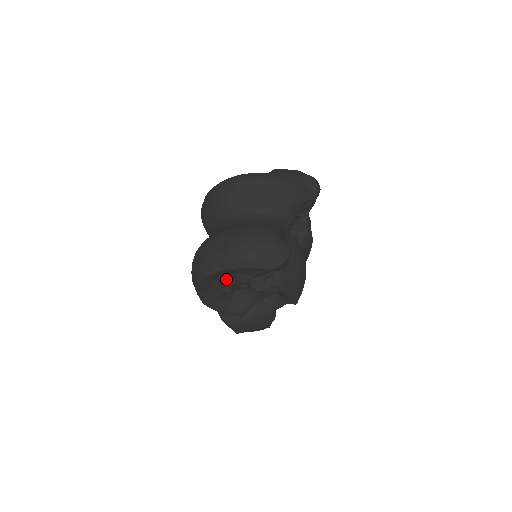
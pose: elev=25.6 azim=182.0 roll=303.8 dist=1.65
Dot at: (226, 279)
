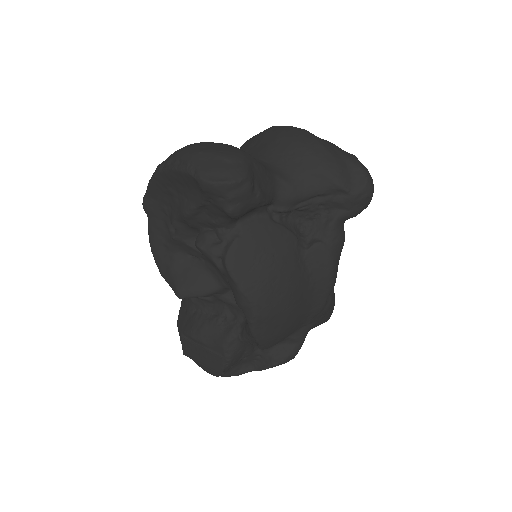
Dot at: (173, 206)
